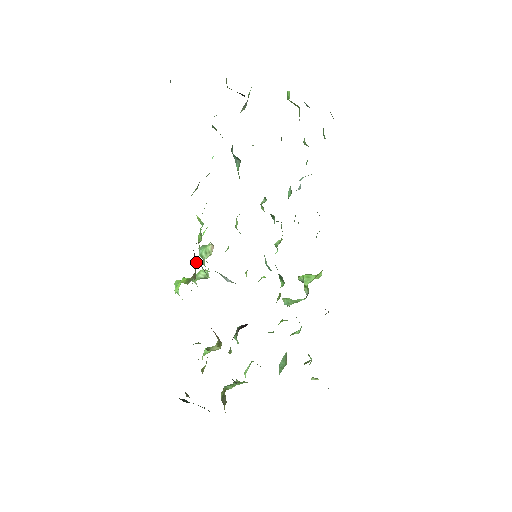
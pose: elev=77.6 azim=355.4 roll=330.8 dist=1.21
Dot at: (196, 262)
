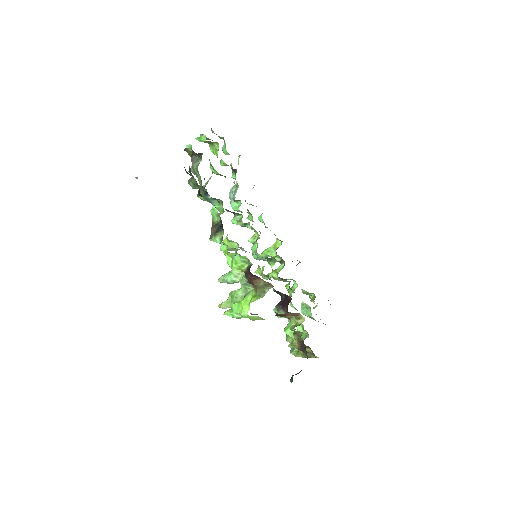
Dot at: (259, 279)
